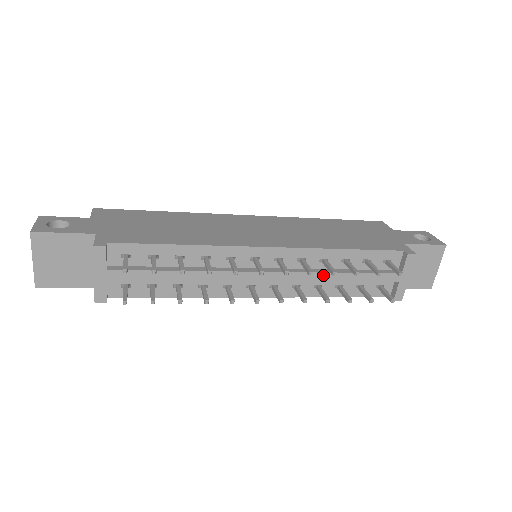
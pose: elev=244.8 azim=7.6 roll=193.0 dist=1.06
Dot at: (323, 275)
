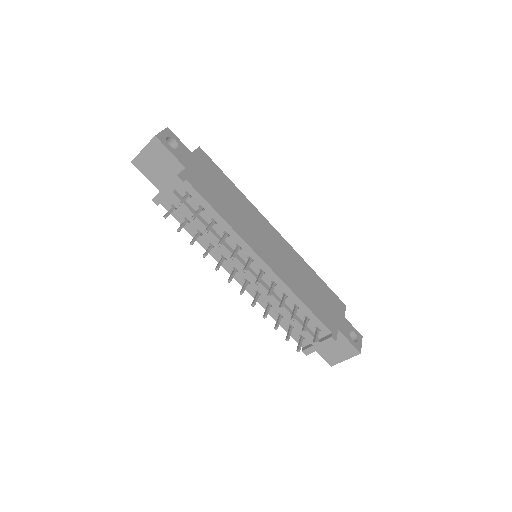
Dot at: (277, 302)
